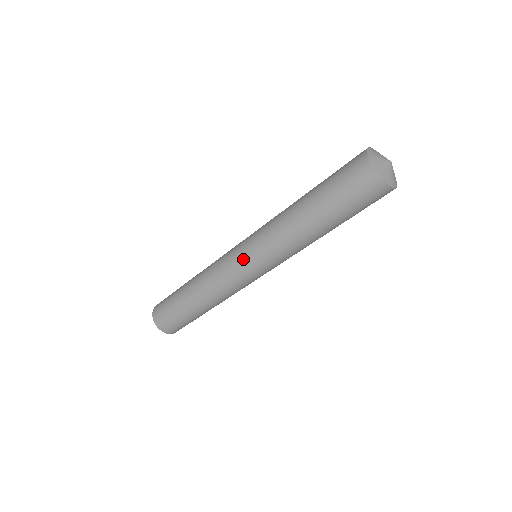
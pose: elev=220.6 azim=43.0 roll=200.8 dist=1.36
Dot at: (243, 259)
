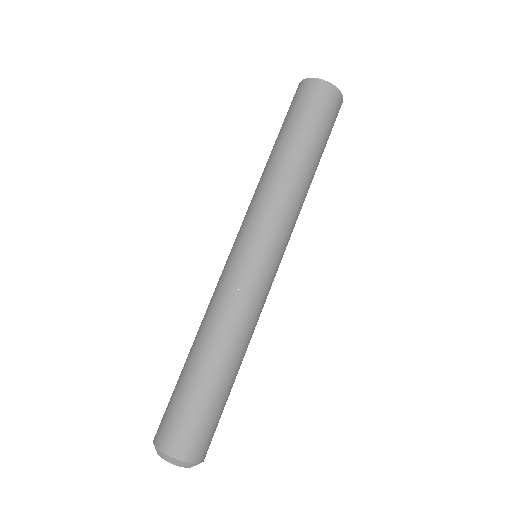
Dot at: occluded
